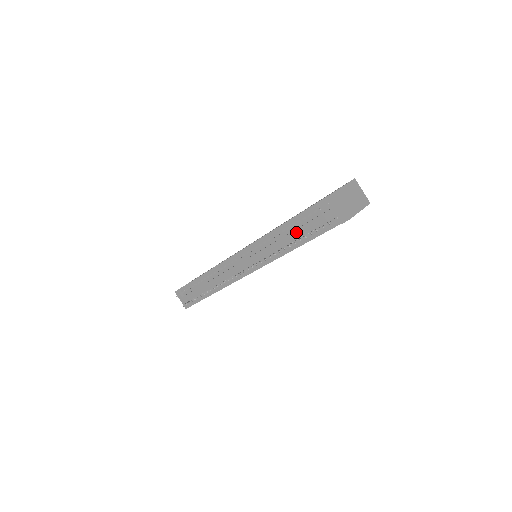
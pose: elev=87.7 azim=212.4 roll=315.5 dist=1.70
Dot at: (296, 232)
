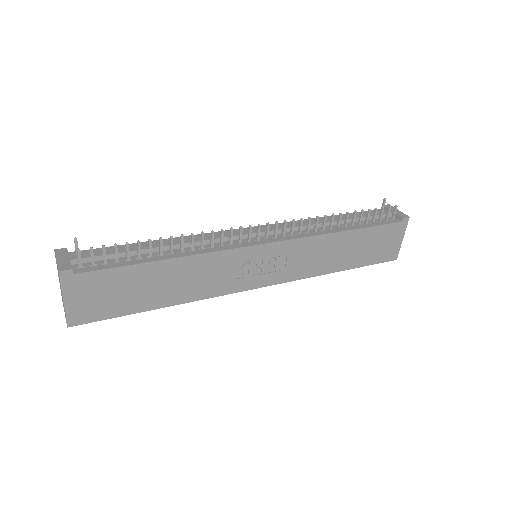
Dot at: occluded
